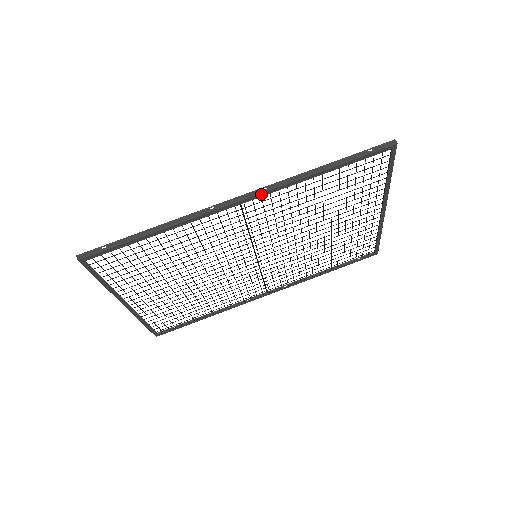
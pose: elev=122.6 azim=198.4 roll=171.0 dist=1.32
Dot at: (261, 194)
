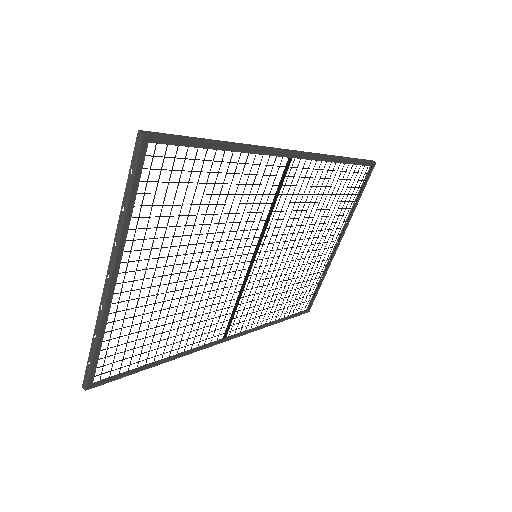
Dot at: (308, 156)
